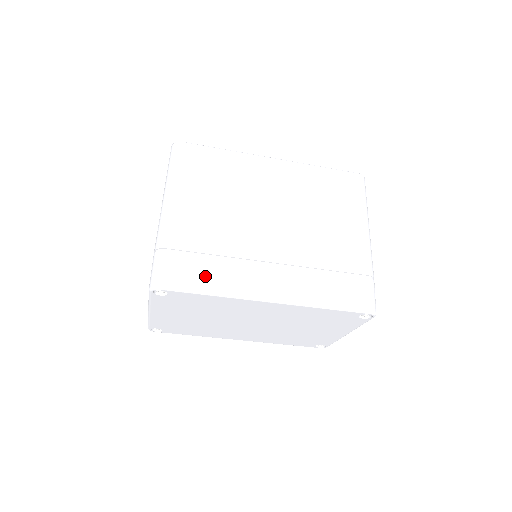
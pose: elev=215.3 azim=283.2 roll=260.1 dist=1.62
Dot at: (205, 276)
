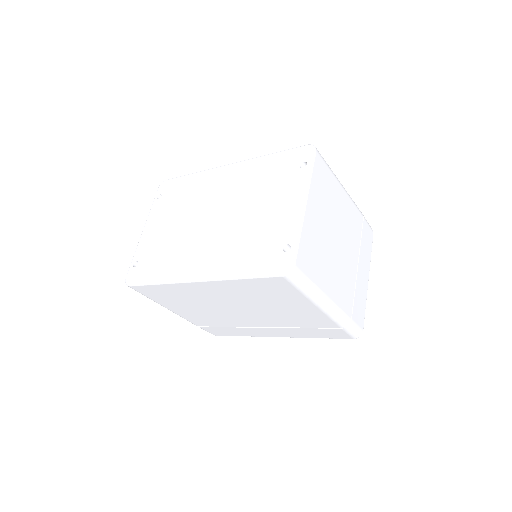
Dot at: (231, 332)
